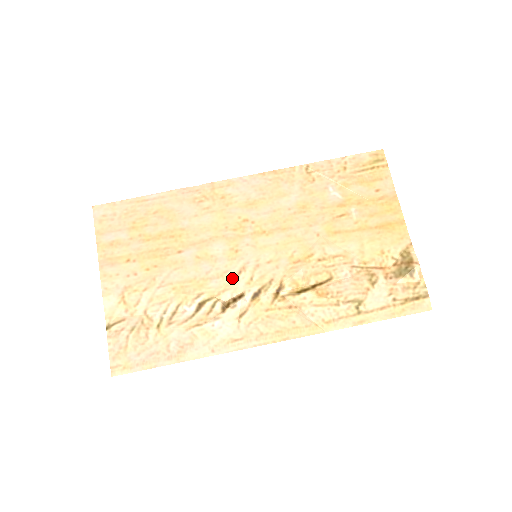
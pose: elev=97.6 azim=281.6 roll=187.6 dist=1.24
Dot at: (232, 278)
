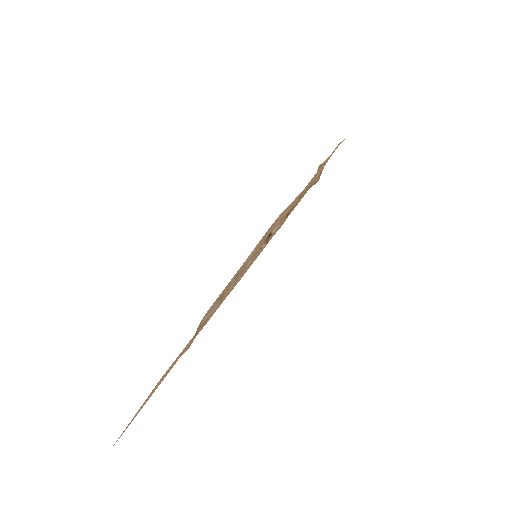
Dot at: occluded
